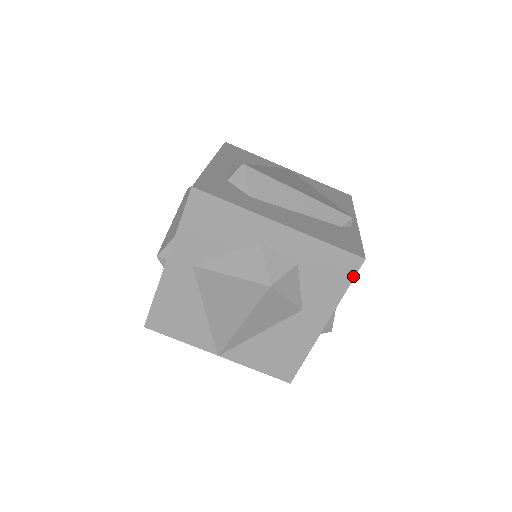
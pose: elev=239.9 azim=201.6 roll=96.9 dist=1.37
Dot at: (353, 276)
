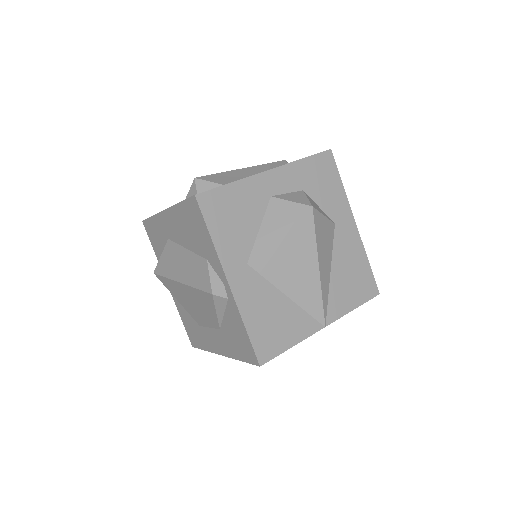
Dot at: (336, 168)
